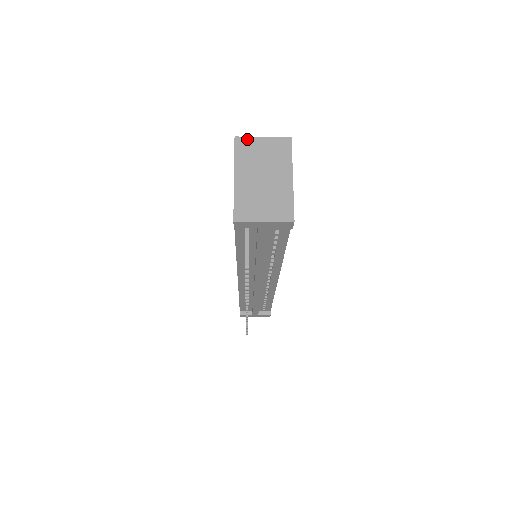
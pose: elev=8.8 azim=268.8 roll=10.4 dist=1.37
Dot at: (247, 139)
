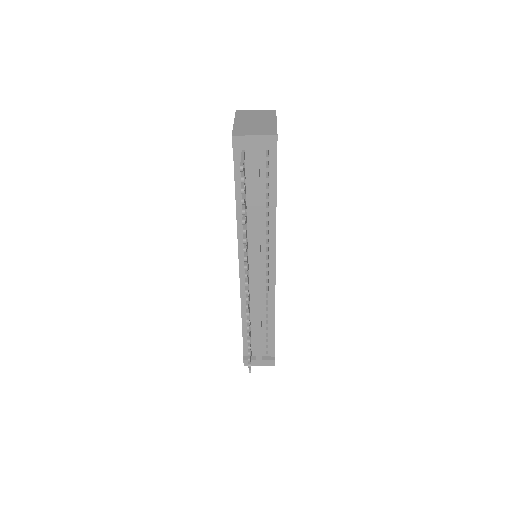
Dot at: (244, 111)
